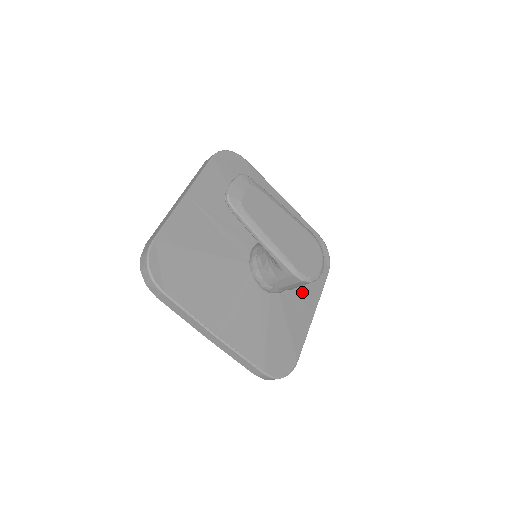
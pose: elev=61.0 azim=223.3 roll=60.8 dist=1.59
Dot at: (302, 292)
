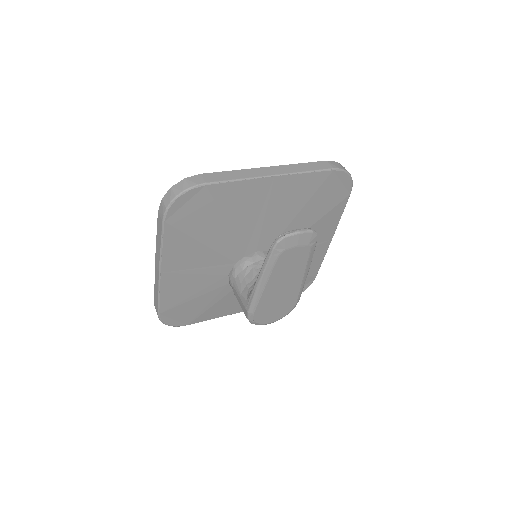
Dot at: occluded
